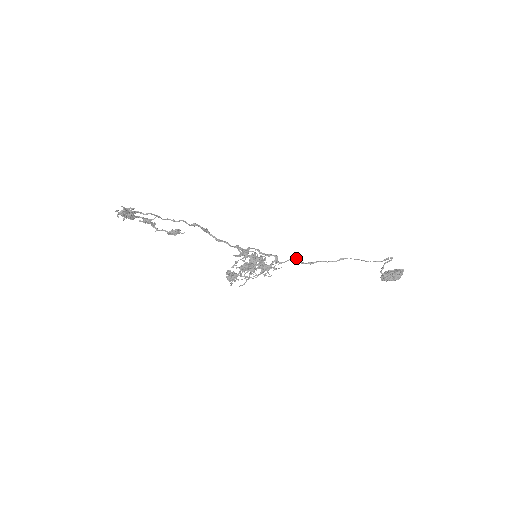
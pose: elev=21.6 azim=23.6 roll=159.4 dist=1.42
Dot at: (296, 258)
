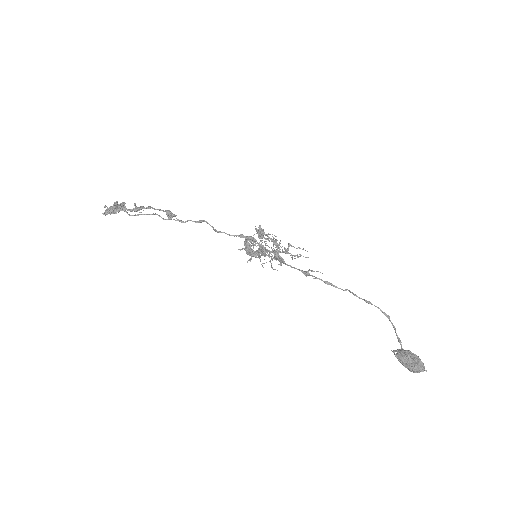
Dot at: (306, 274)
